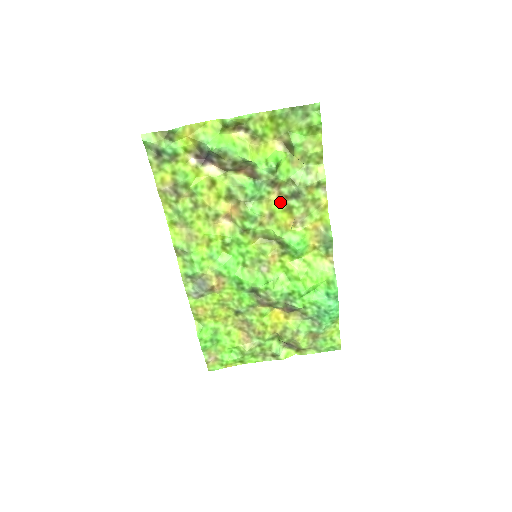
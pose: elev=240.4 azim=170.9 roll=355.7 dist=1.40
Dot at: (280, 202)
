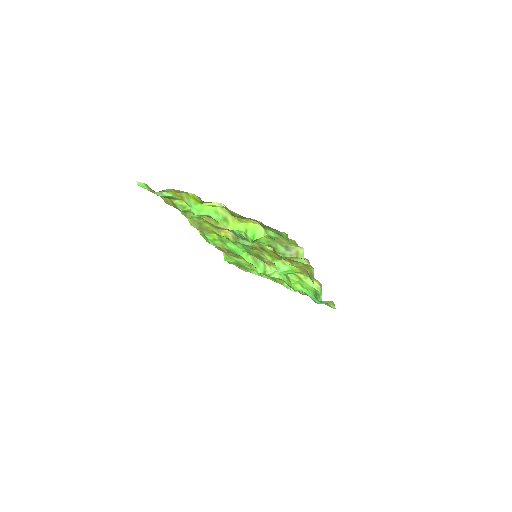
Dot at: (268, 247)
